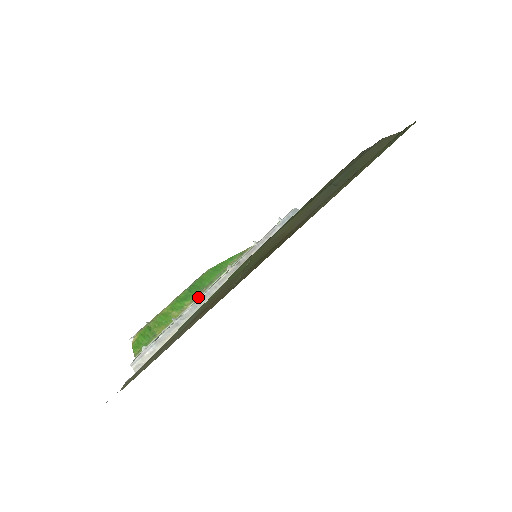
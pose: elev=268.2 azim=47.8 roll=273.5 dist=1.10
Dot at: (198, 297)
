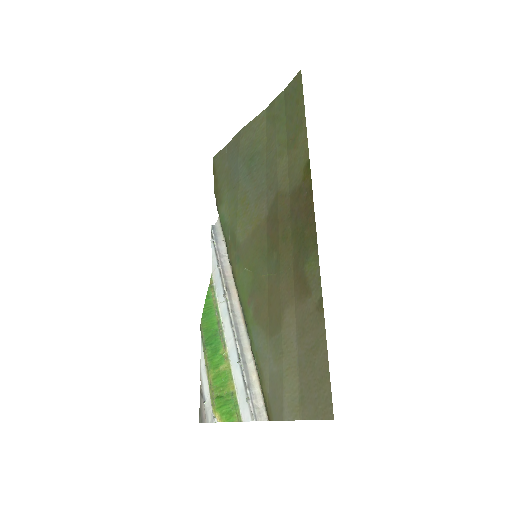
Dot at: (224, 339)
